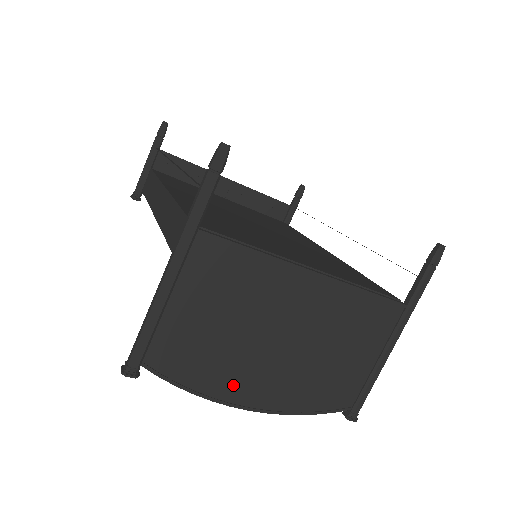
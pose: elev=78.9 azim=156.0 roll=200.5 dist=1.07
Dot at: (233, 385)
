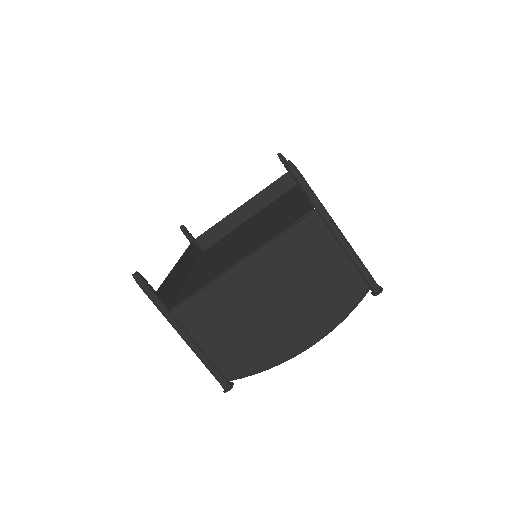
Dot at: (281, 347)
